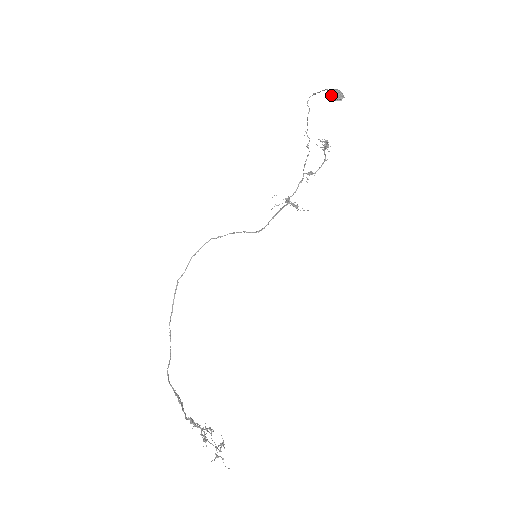
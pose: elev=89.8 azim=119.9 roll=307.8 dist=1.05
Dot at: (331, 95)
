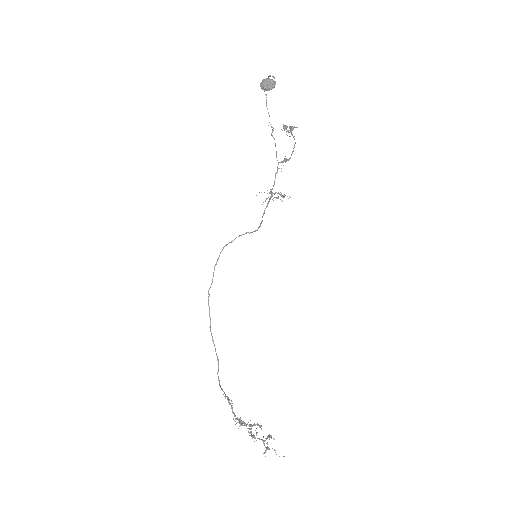
Dot at: (262, 87)
